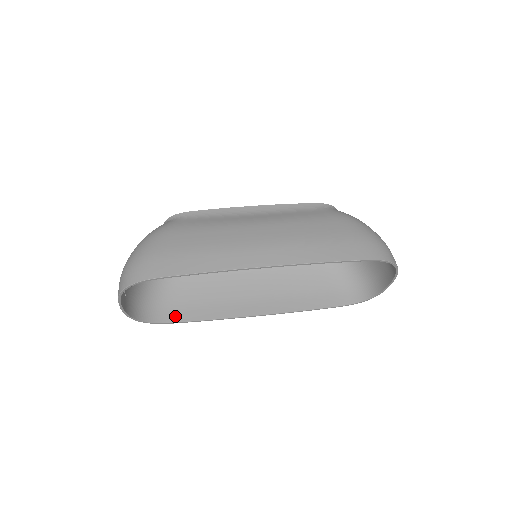
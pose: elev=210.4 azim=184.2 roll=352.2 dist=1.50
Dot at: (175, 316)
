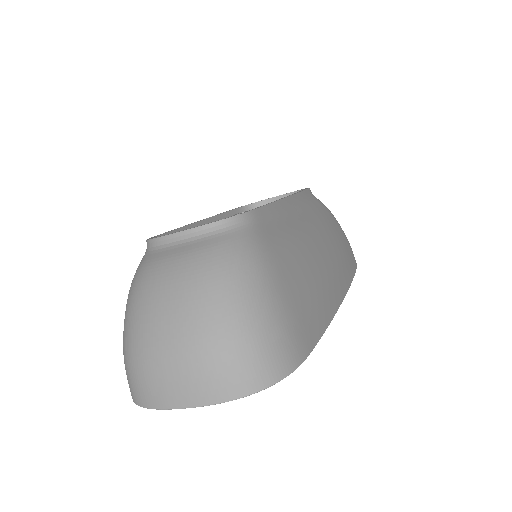
Dot at: occluded
